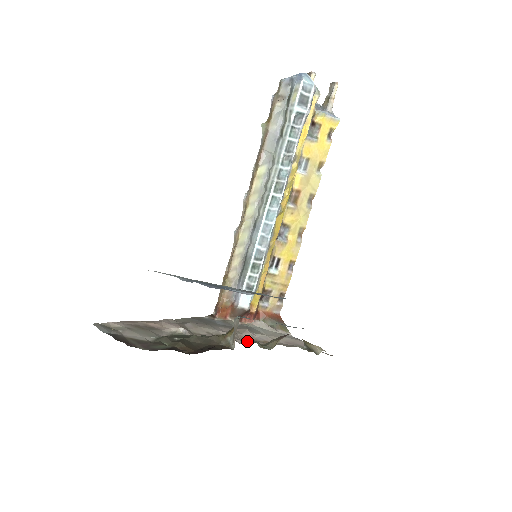
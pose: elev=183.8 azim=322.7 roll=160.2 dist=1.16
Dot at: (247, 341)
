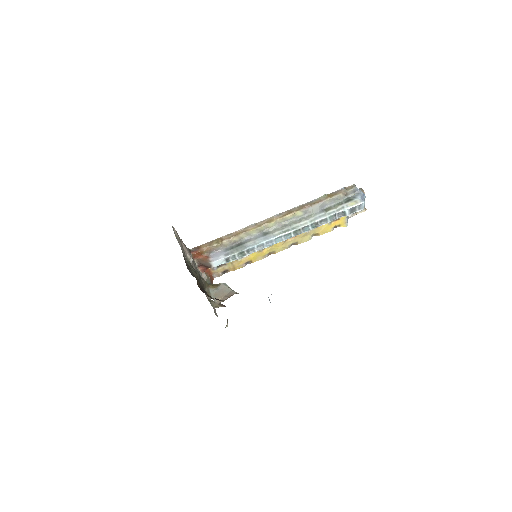
Dot at: occluded
